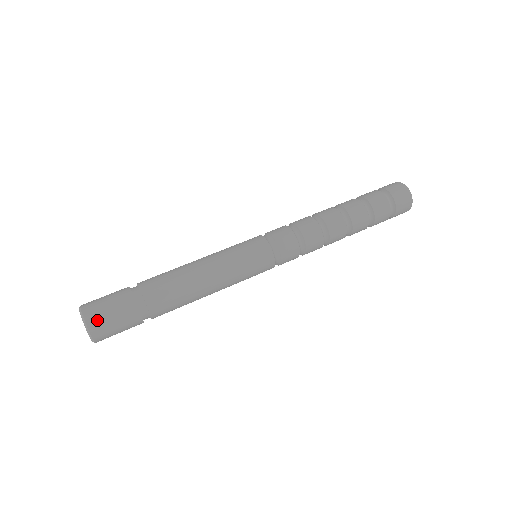
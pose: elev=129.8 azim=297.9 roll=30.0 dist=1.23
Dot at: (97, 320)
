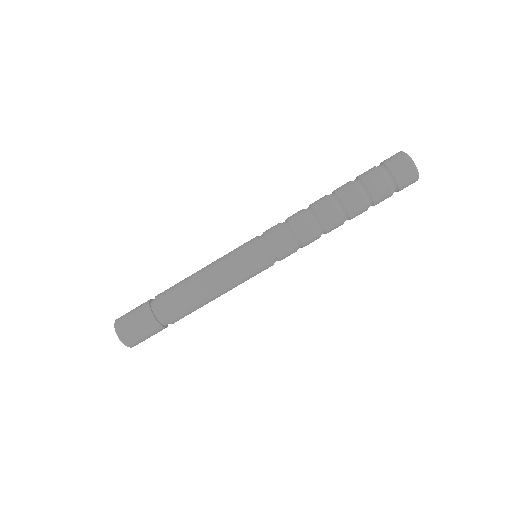
Dot at: (132, 340)
